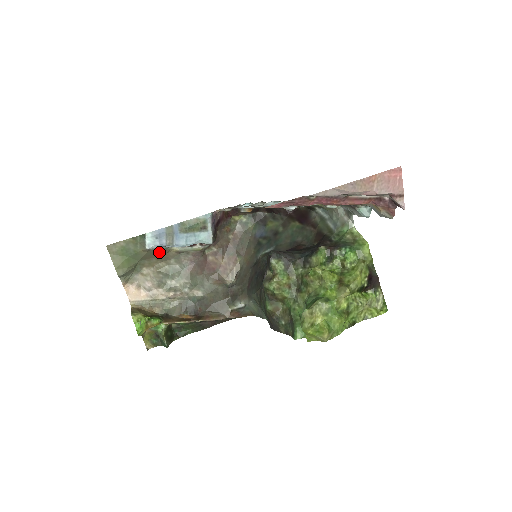
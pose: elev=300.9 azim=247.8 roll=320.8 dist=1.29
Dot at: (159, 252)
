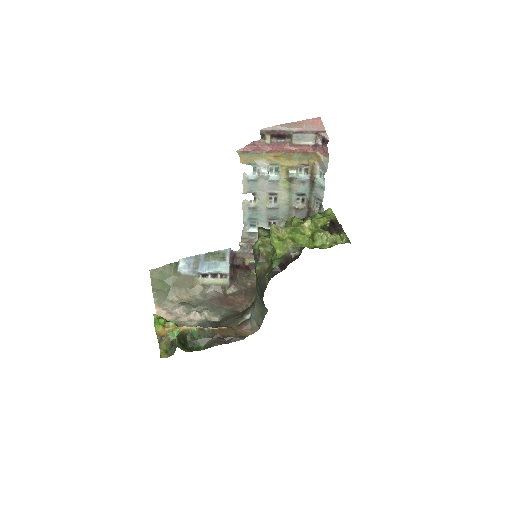
Dot at: (188, 281)
